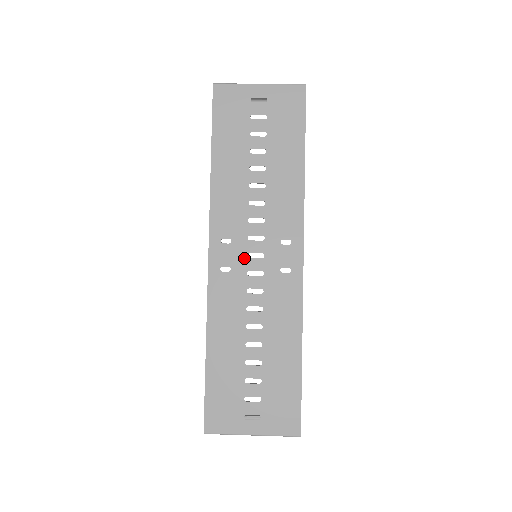
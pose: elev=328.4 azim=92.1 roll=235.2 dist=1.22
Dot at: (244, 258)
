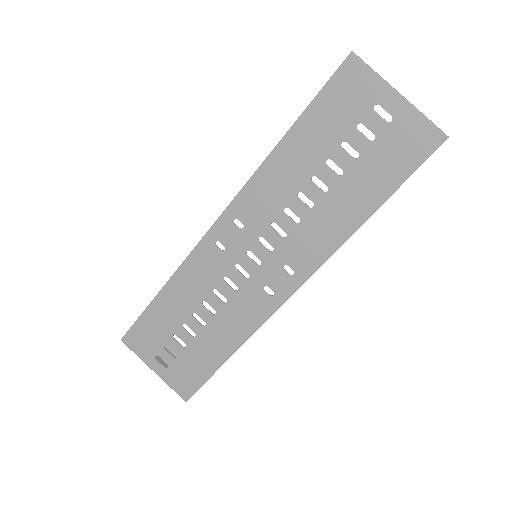
Dot at: (243, 251)
